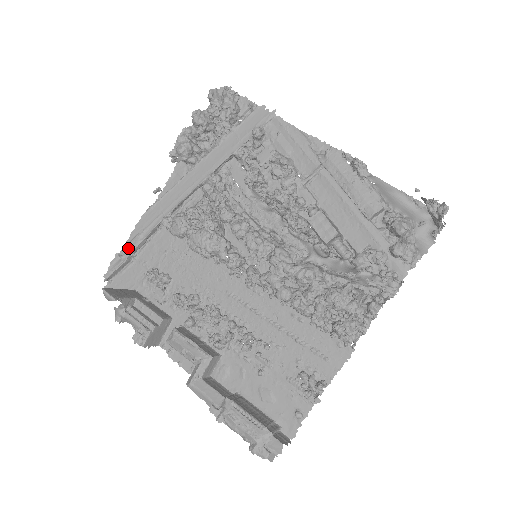
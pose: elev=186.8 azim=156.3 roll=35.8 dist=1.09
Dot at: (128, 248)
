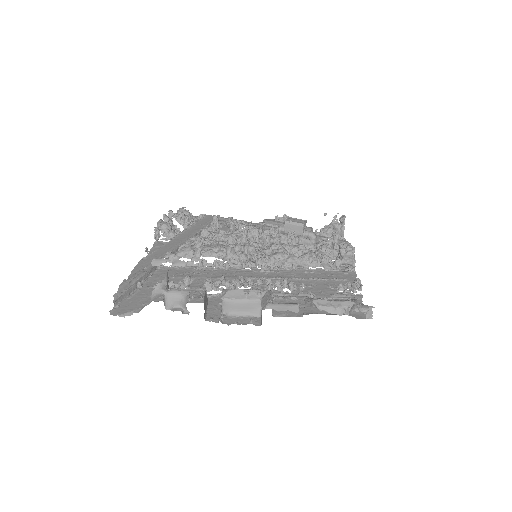
Dot at: (134, 277)
